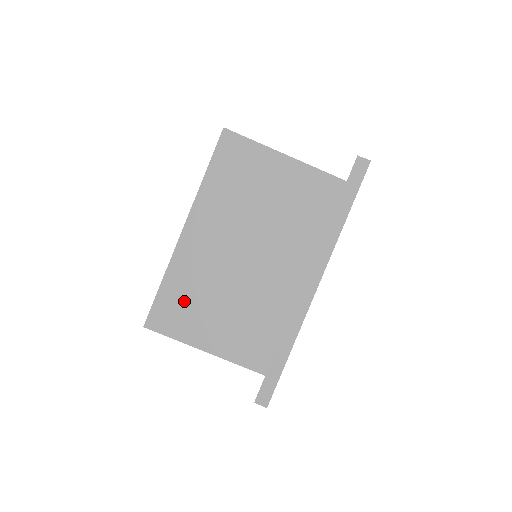
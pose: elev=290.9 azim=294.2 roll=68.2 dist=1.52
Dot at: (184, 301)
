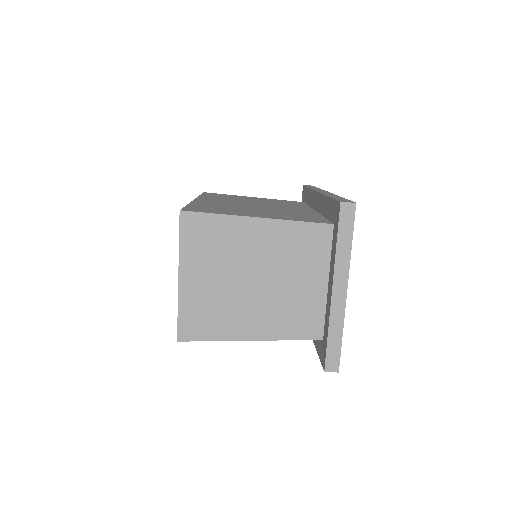
Dot at: occluded
